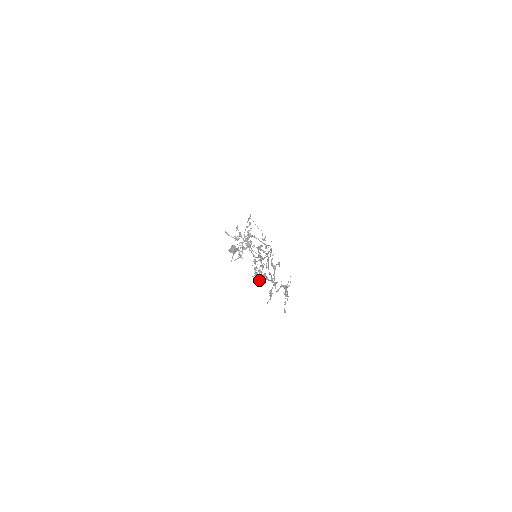
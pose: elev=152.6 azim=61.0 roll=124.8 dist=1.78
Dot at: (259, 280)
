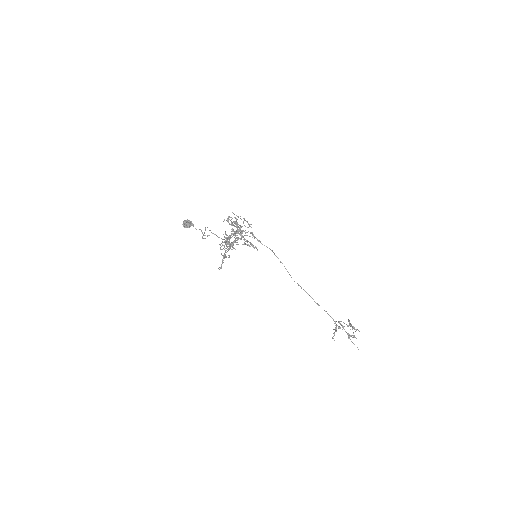
Dot at: occluded
